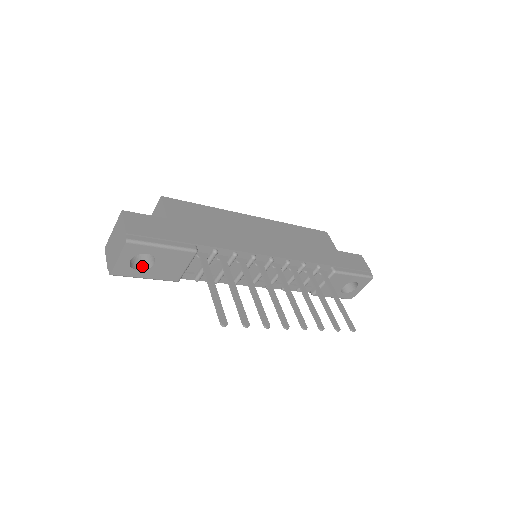
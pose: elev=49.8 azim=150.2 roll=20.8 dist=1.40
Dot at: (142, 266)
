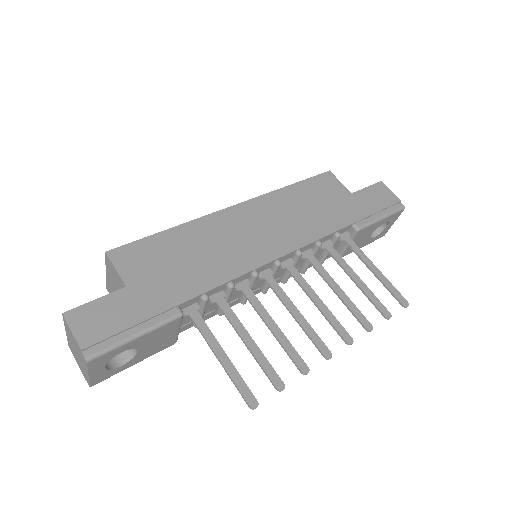
Dot at: (124, 357)
